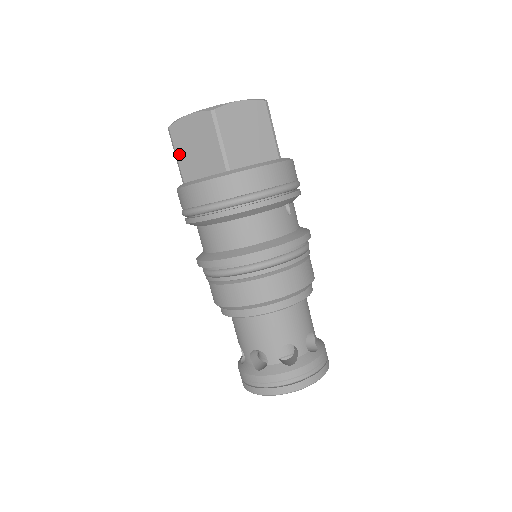
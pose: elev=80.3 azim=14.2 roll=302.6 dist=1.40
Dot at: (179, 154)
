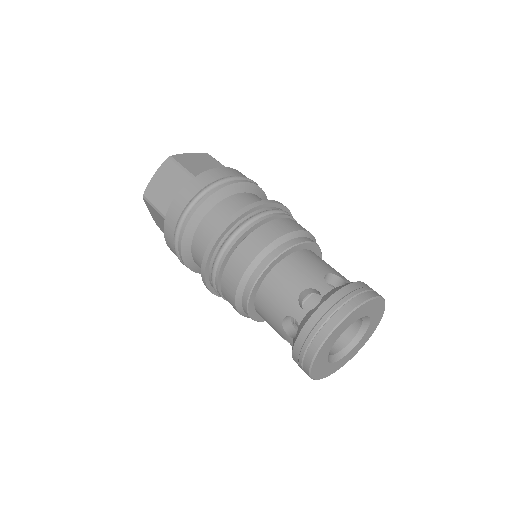
Dot at: (186, 166)
